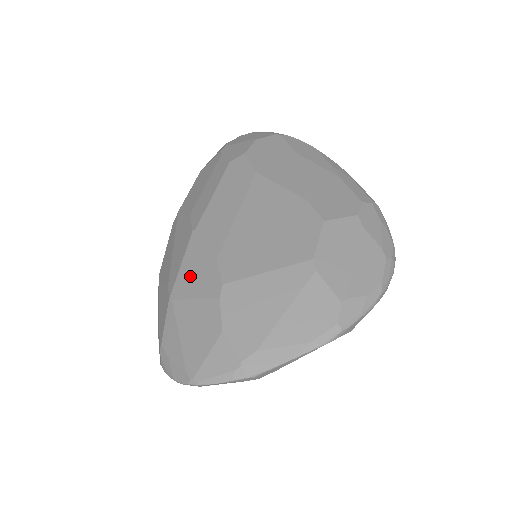
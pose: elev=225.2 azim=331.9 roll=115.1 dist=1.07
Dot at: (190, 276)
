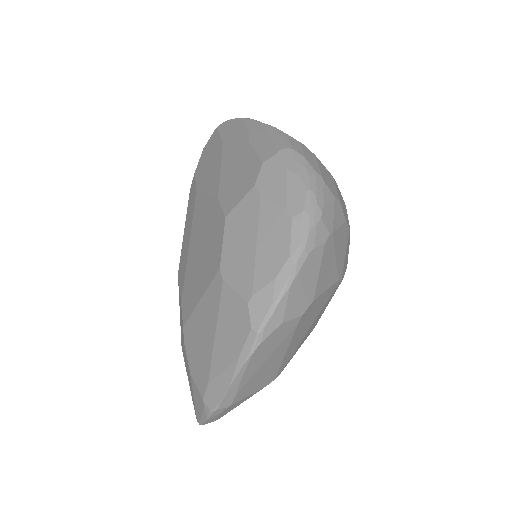
Dot at: occluded
